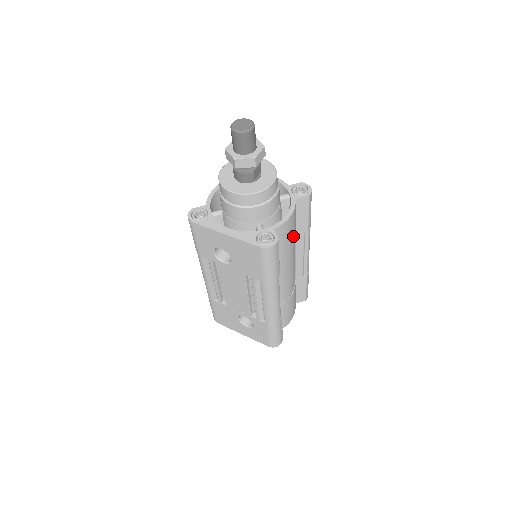
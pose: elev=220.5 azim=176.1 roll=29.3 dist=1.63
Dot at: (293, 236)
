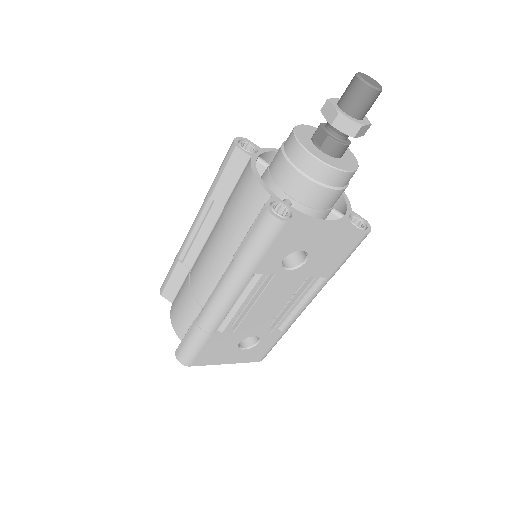
Dot at: occluded
